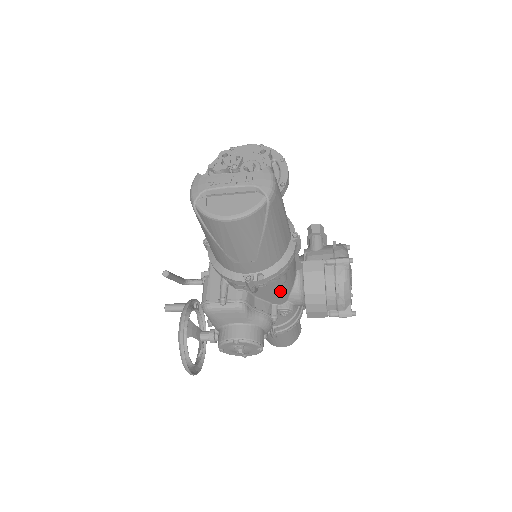
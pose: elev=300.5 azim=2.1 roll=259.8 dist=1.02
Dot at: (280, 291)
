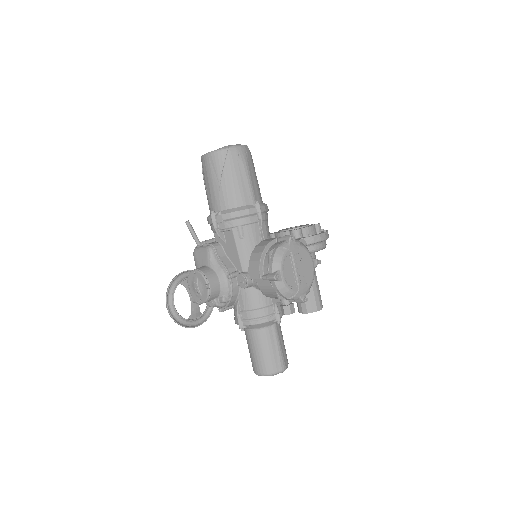
Dot at: (239, 248)
